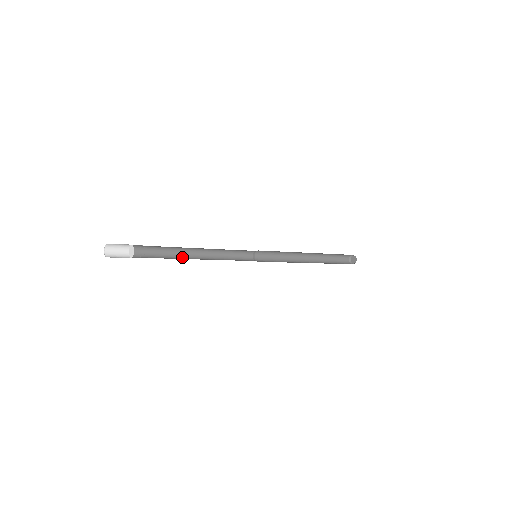
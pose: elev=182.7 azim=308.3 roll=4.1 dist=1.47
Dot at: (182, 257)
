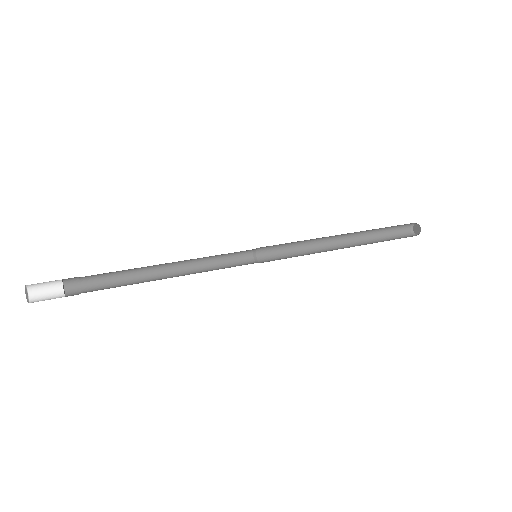
Dot at: (144, 280)
